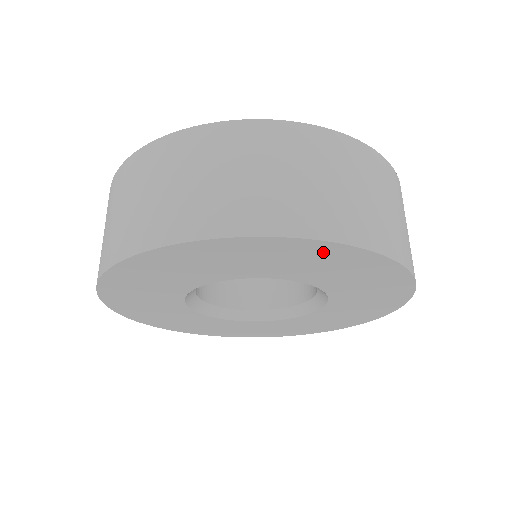
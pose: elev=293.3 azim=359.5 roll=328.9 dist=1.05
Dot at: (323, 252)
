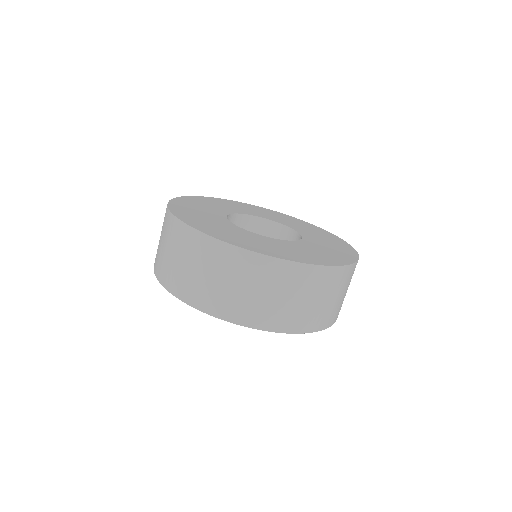
Dot at: occluded
